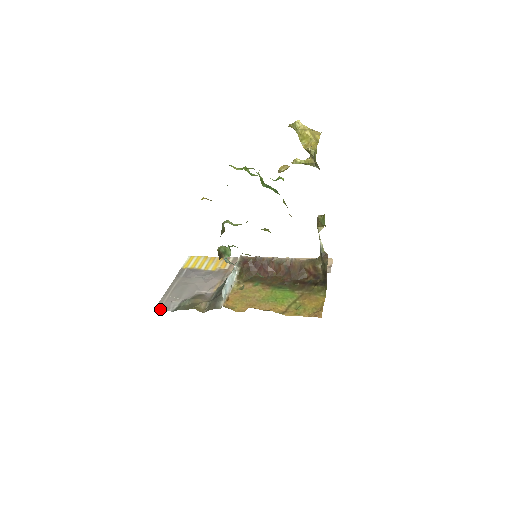
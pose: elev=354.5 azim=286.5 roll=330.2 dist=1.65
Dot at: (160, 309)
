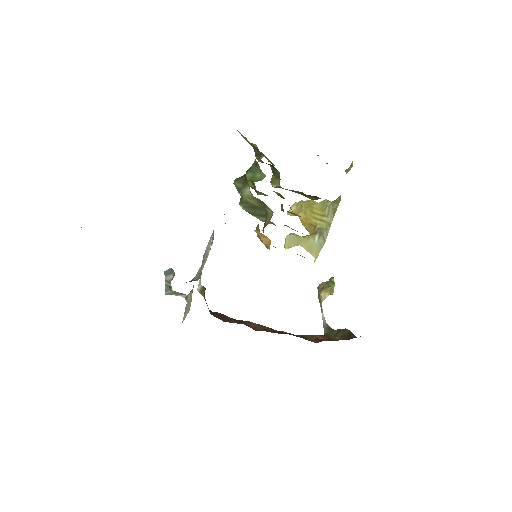
Dot at: occluded
